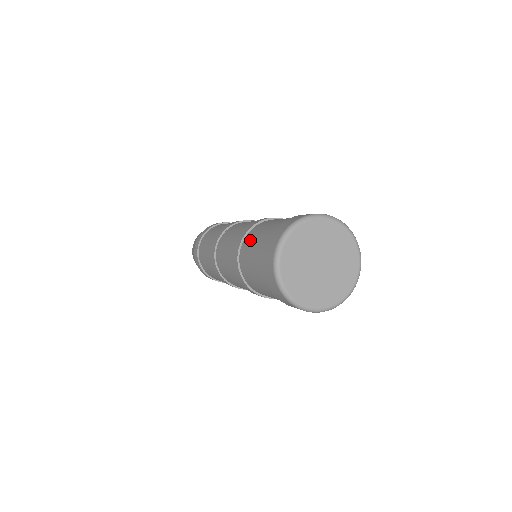
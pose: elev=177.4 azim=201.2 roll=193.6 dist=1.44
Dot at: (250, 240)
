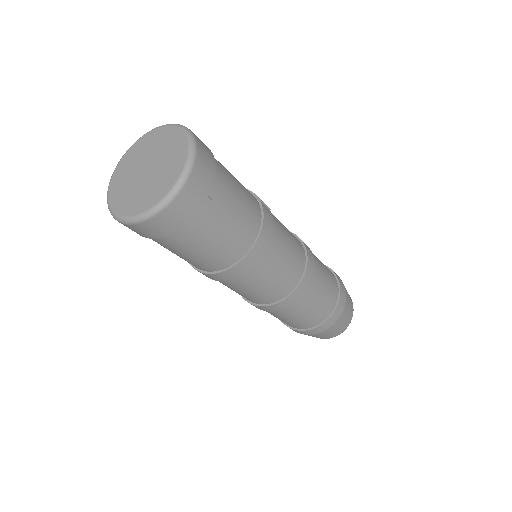
Dot at: occluded
